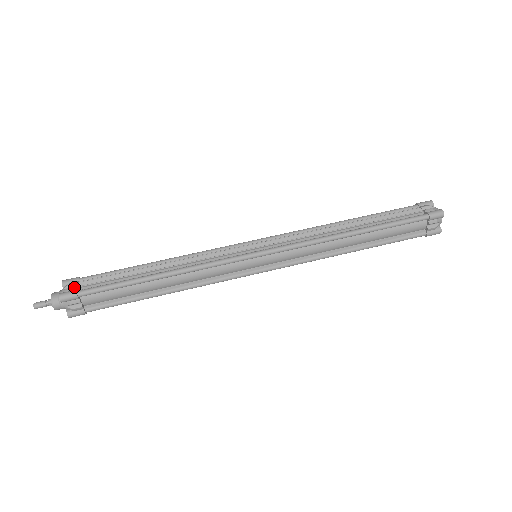
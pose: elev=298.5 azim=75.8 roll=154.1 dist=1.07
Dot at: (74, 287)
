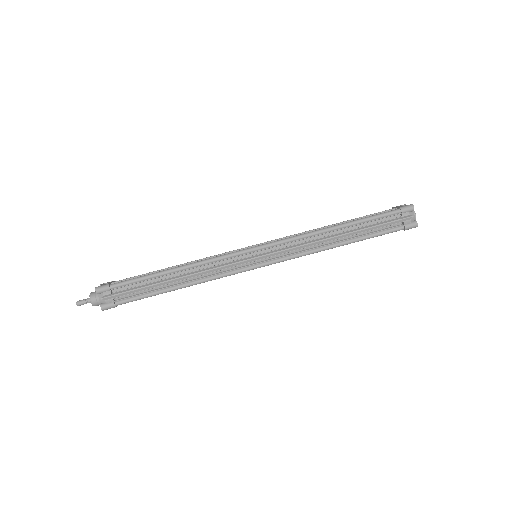
Dot at: (110, 300)
